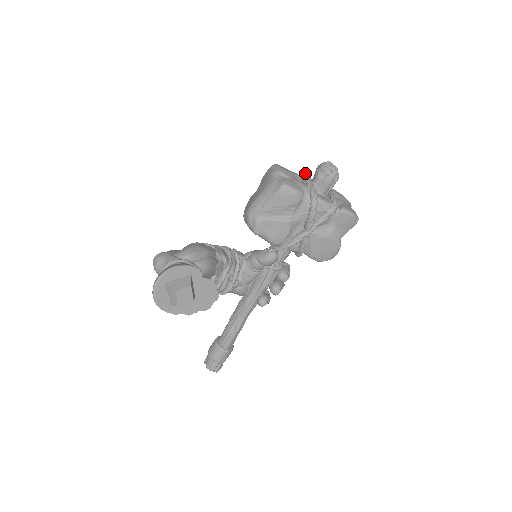
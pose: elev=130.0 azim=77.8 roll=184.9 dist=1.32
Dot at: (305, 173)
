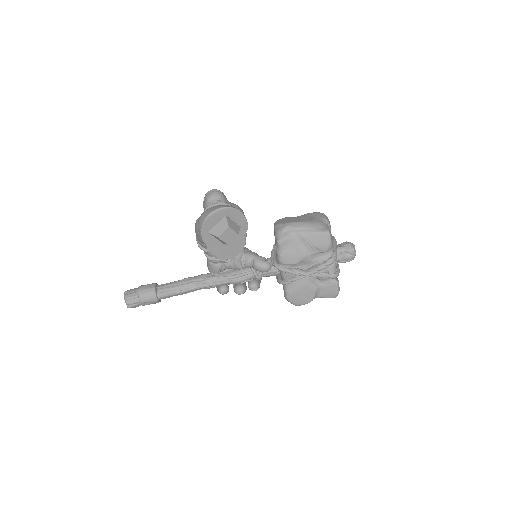
Dot at: occluded
